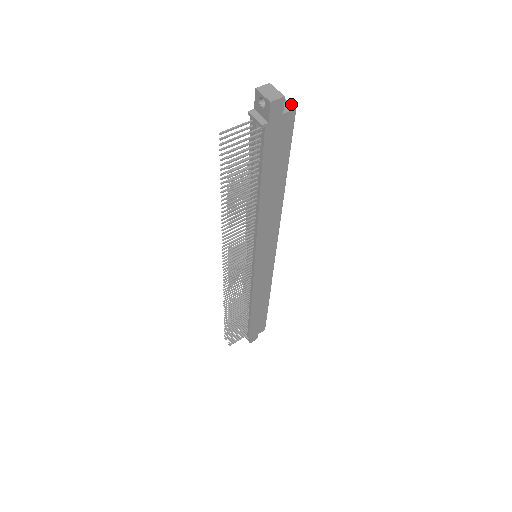
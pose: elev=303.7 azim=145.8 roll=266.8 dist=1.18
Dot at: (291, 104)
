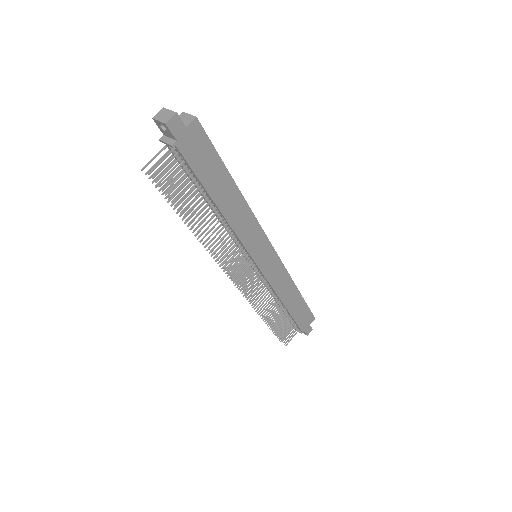
Dot at: (192, 115)
